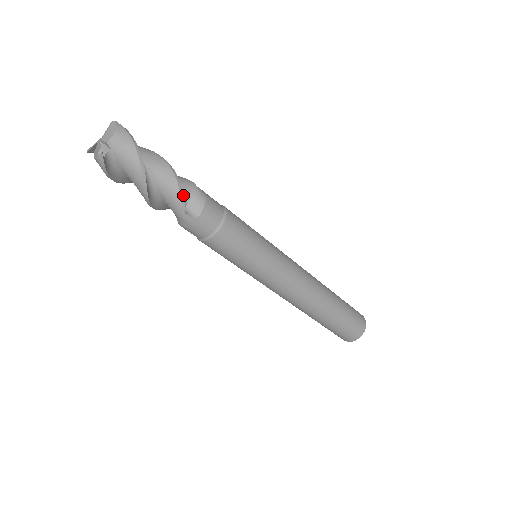
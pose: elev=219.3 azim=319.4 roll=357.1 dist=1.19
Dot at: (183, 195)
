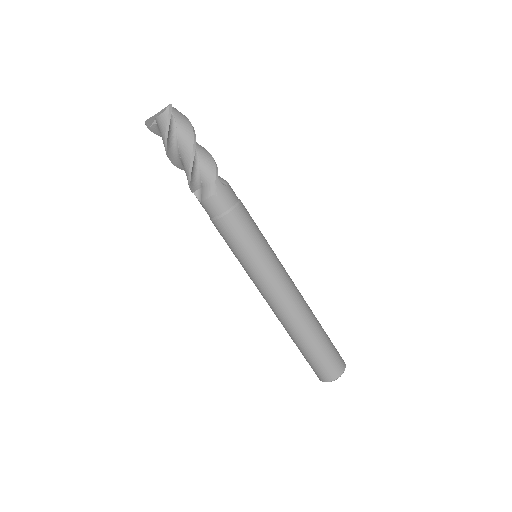
Dot at: occluded
